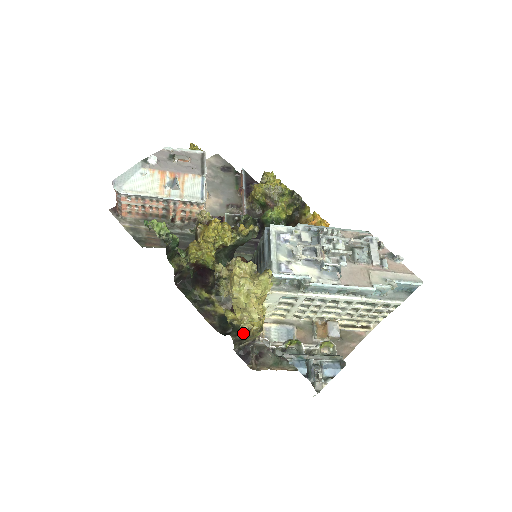
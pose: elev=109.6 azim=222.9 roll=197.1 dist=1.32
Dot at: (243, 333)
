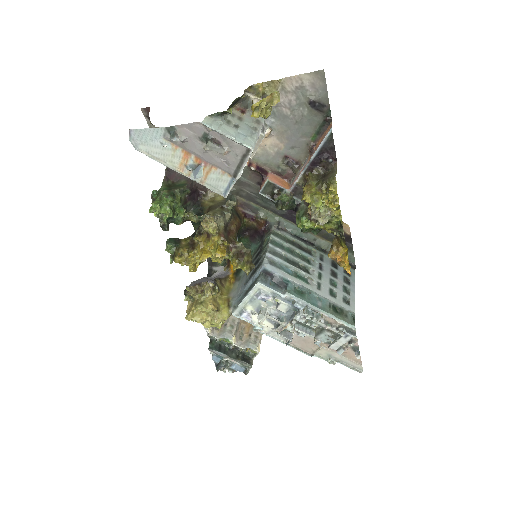
Dot at: occluded
